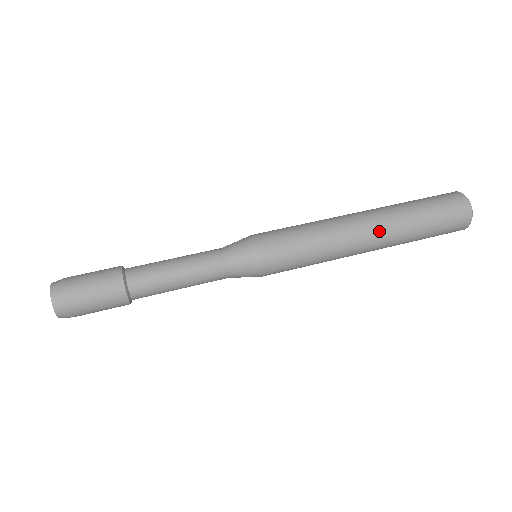
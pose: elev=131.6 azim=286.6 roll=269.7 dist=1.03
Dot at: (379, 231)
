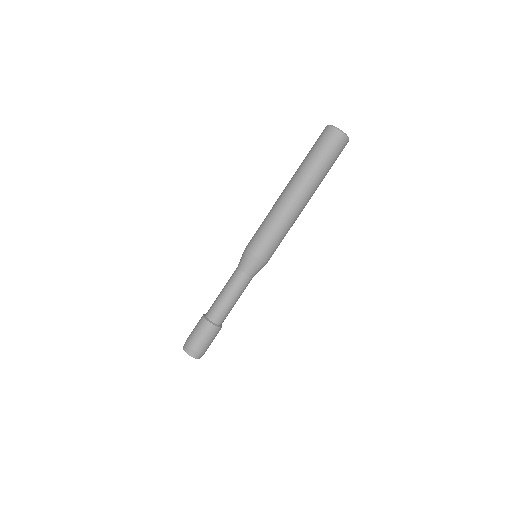
Dot at: (307, 195)
